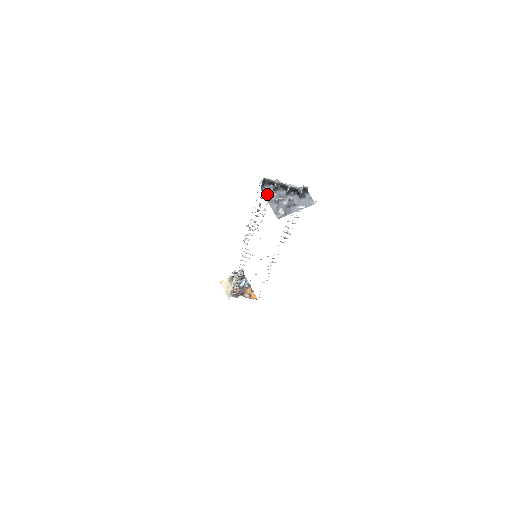
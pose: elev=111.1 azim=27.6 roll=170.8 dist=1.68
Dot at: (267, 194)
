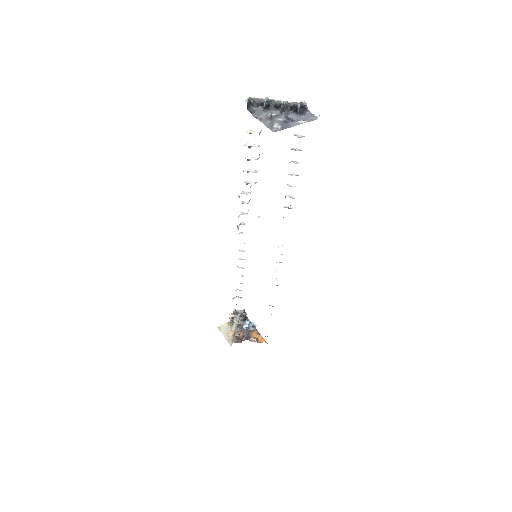
Dot at: (256, 113)
